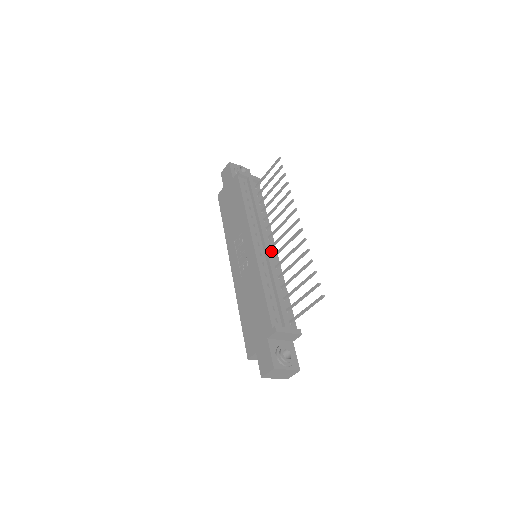
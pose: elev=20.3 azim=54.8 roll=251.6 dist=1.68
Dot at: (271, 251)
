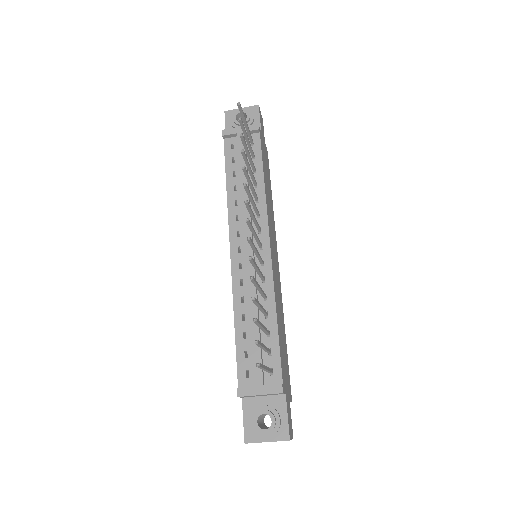
Dot at: (260, 253)
